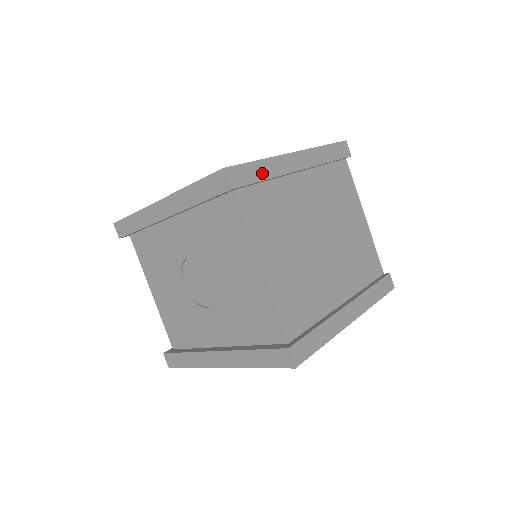
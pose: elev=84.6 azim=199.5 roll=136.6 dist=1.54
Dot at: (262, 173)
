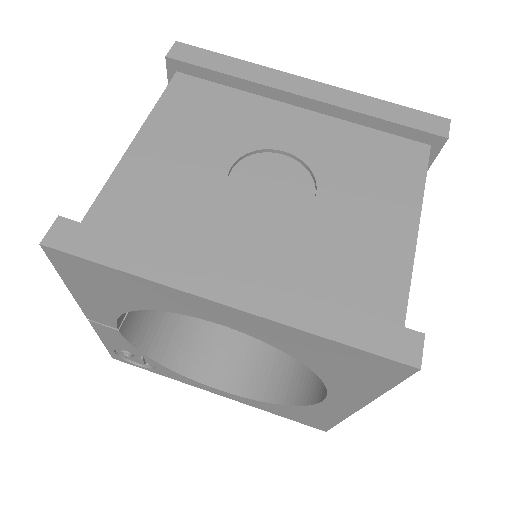
Dot at: occluded
